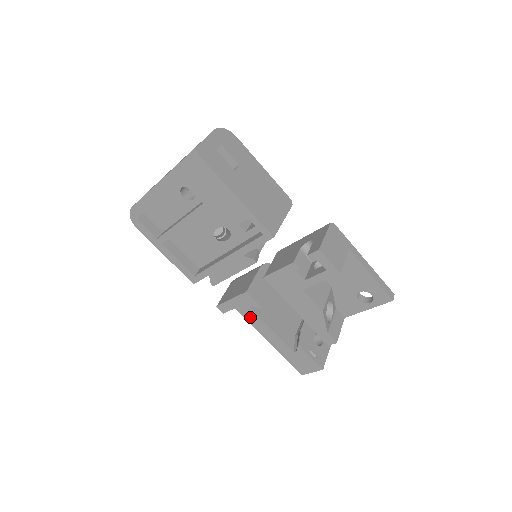
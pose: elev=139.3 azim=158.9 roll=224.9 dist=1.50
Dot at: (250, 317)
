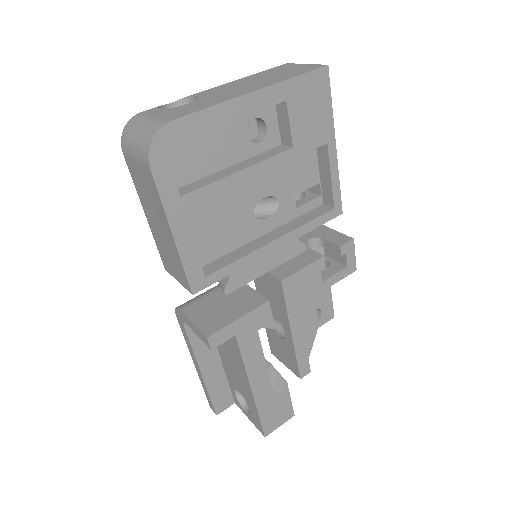
Dot at: (249, 348)
